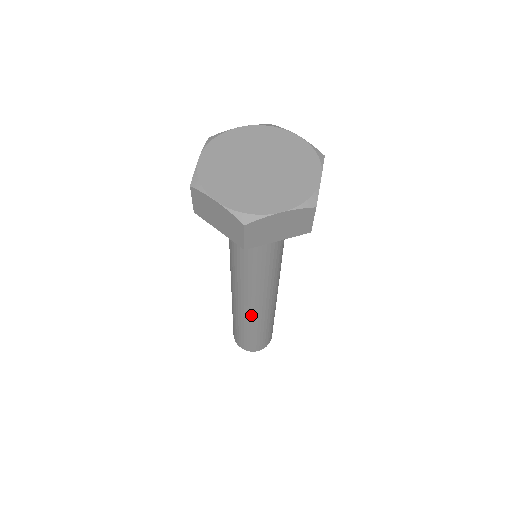
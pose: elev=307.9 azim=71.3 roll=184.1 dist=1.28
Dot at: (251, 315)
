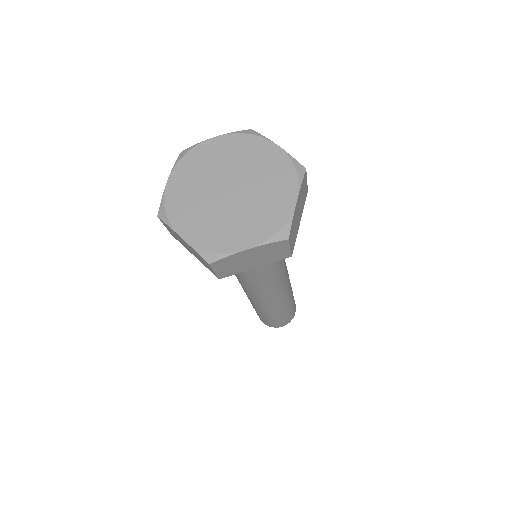
Dot at: (262, 305)
